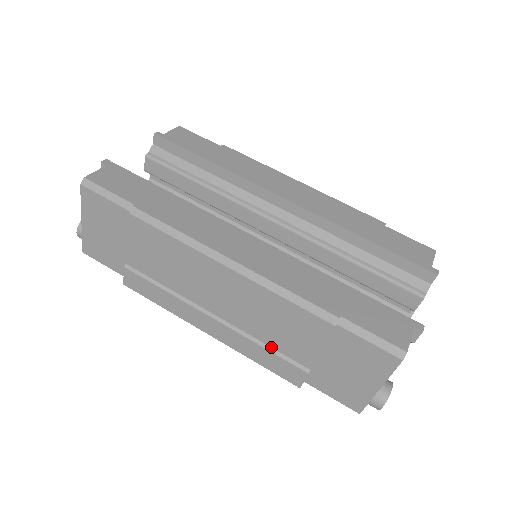
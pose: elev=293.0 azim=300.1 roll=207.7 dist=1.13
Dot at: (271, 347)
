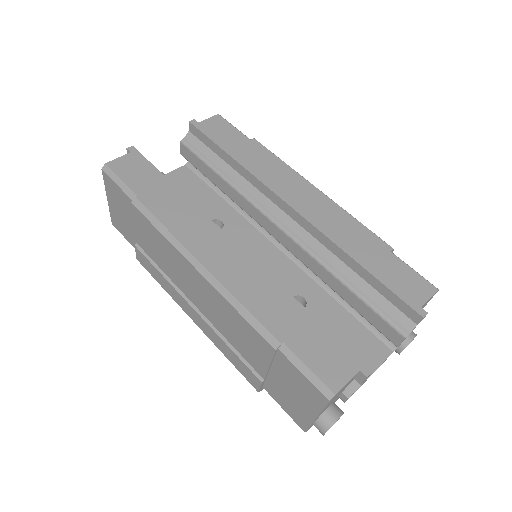
Dot at: (235, 349)
